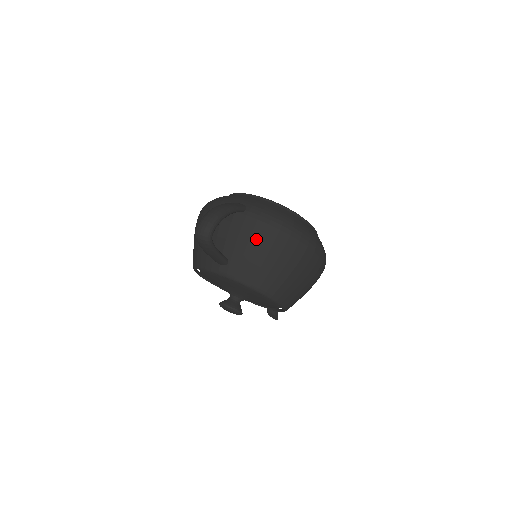
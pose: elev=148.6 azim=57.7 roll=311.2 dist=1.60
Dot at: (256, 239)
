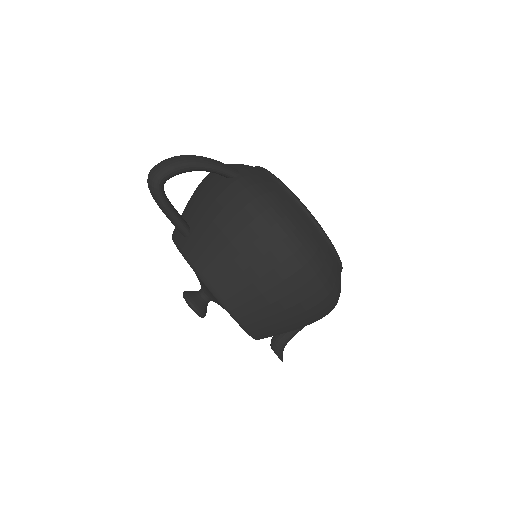
Dot at: (226, 215)
